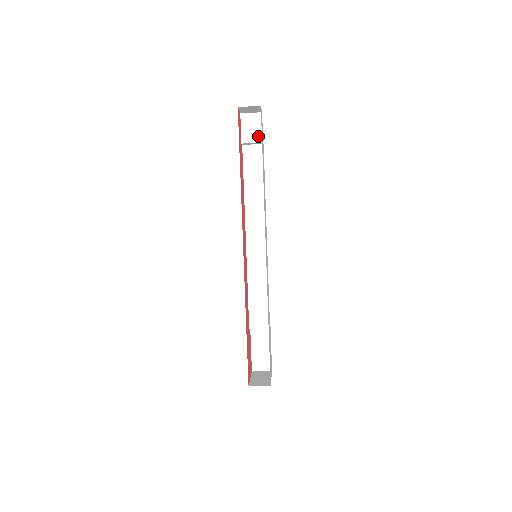
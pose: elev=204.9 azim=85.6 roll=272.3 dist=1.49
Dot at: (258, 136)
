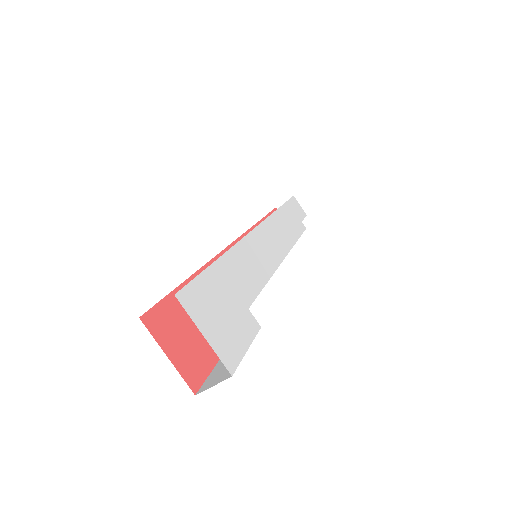
Dot at: occluded
